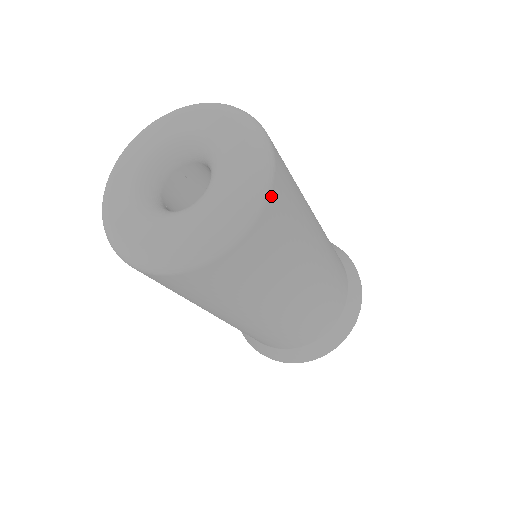
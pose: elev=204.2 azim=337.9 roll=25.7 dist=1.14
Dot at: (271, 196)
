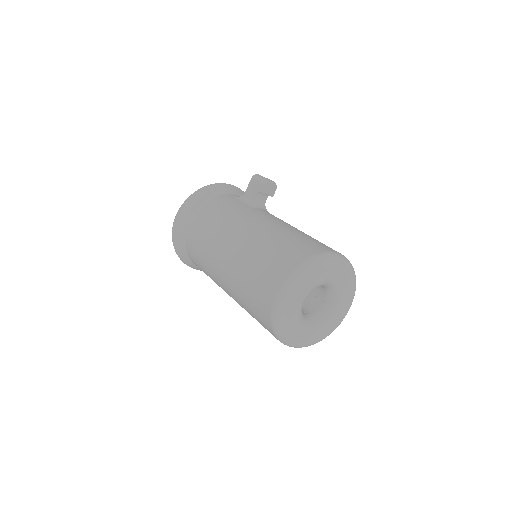
Dot at: occluded
